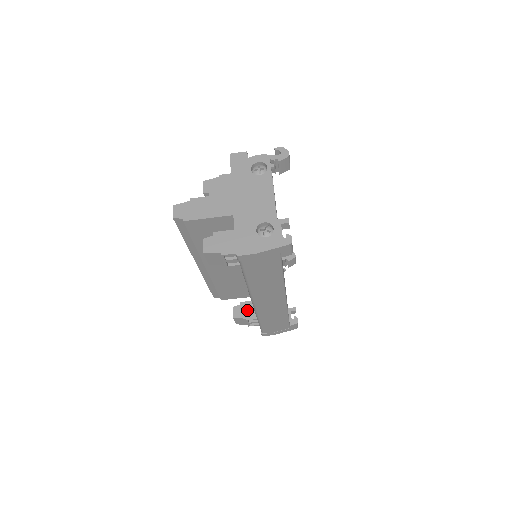
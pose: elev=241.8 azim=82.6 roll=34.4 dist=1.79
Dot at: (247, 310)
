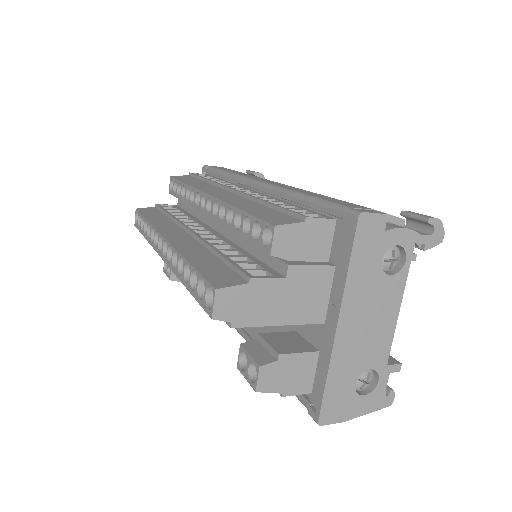
Dot at: occluded
